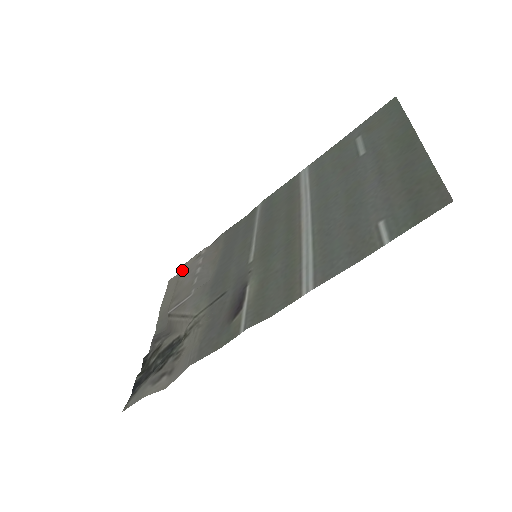
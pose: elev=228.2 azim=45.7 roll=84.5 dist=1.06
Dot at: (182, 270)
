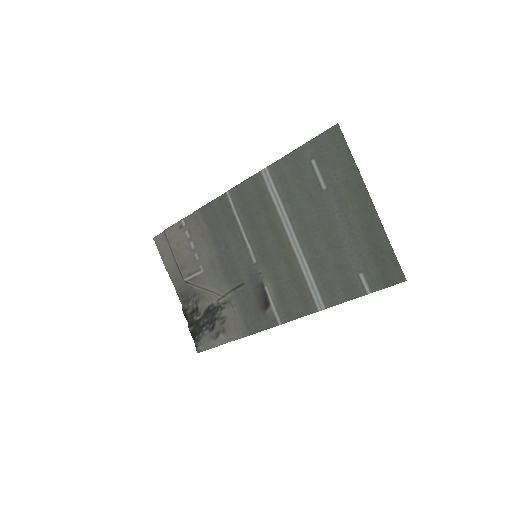
Dot at: (169, 237)
